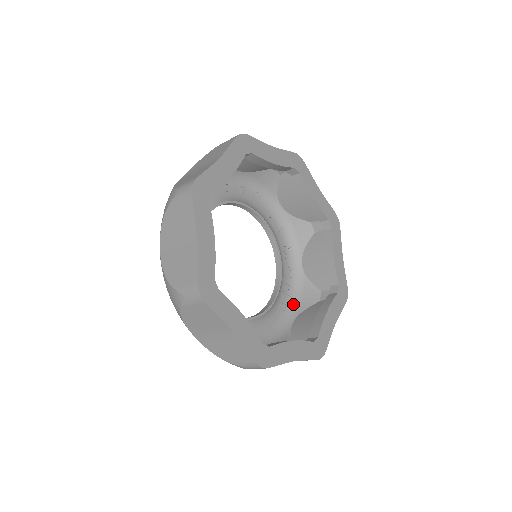
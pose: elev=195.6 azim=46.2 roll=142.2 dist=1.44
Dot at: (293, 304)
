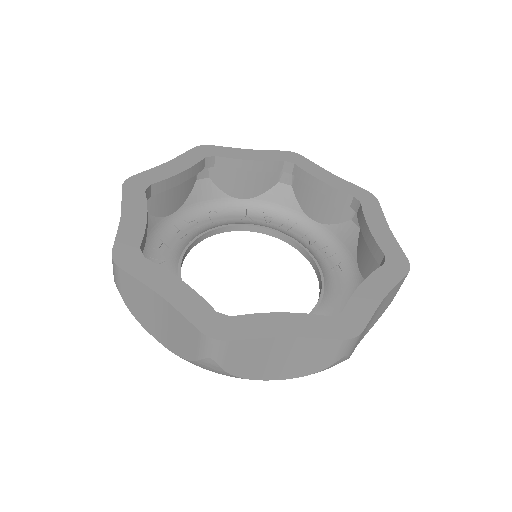
Dot at: (343, 258)
